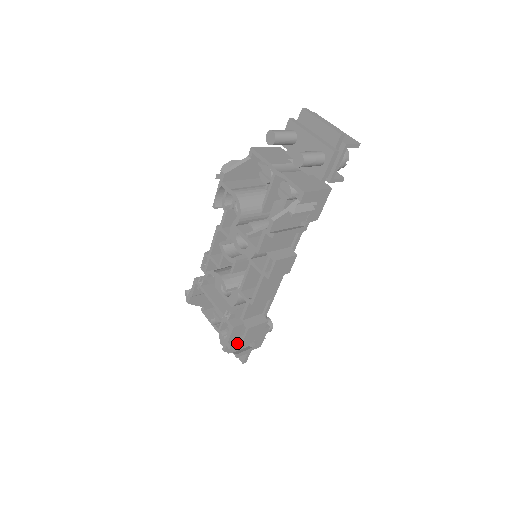
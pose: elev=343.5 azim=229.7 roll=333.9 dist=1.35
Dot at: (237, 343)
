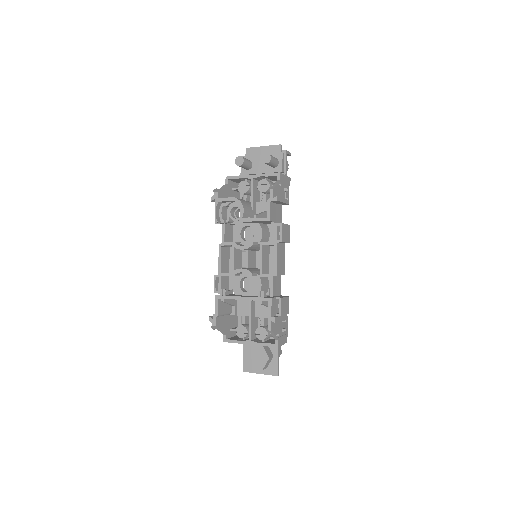
Dot at: (278, 317)
